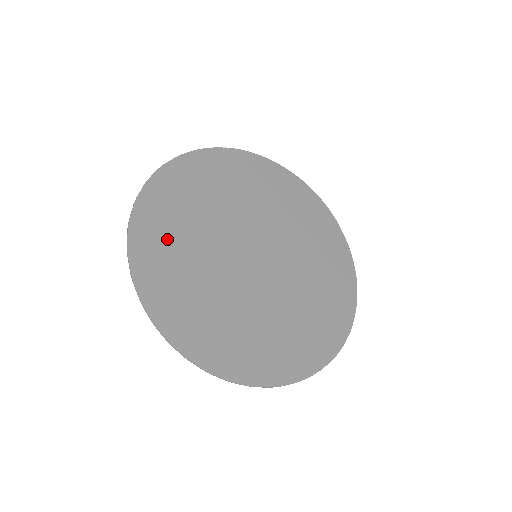
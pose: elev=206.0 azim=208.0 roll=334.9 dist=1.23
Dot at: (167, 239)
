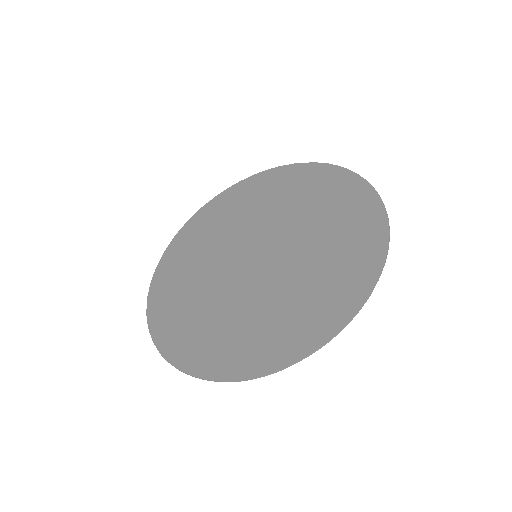
Dot at: (212, 221)
